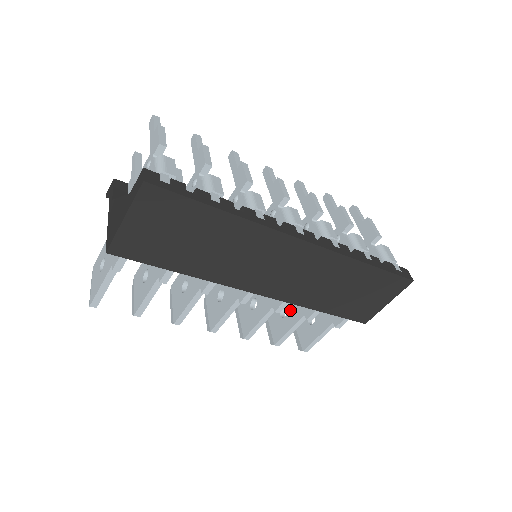
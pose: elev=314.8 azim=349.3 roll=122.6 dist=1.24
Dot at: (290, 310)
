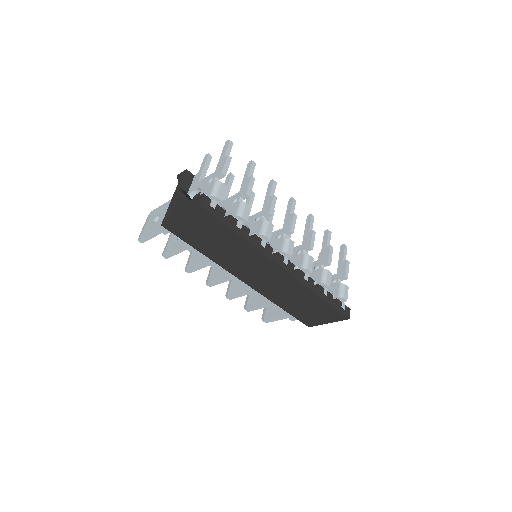
Dot at: occluded
